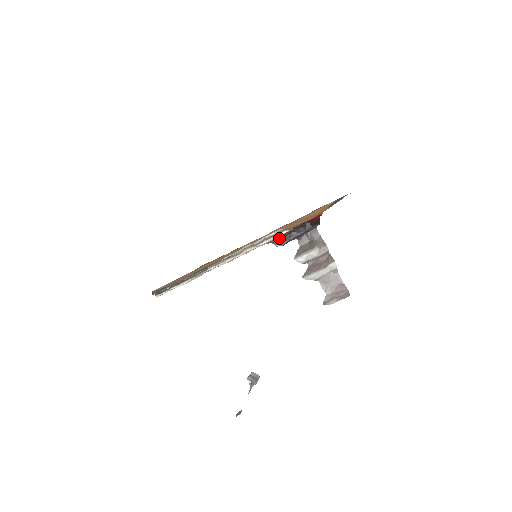
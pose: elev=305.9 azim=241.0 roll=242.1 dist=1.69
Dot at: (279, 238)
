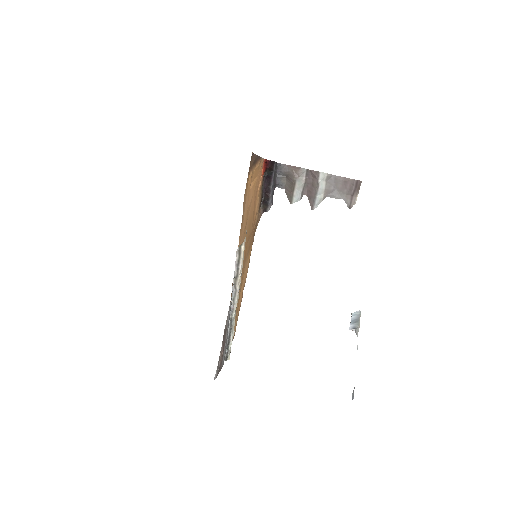
Dot at: (263, 204)
